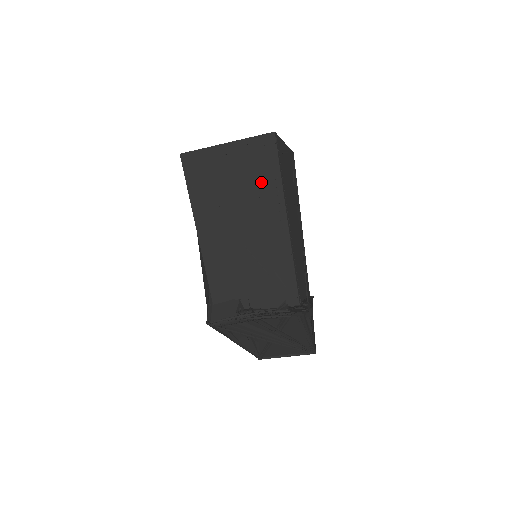
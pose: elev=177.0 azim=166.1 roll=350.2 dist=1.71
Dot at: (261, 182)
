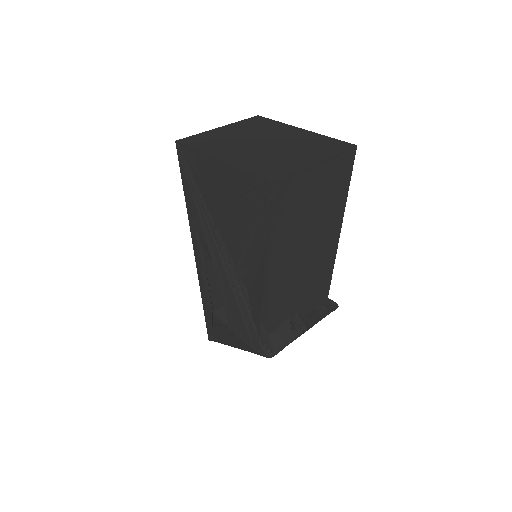
Dot at: (334, 201)
